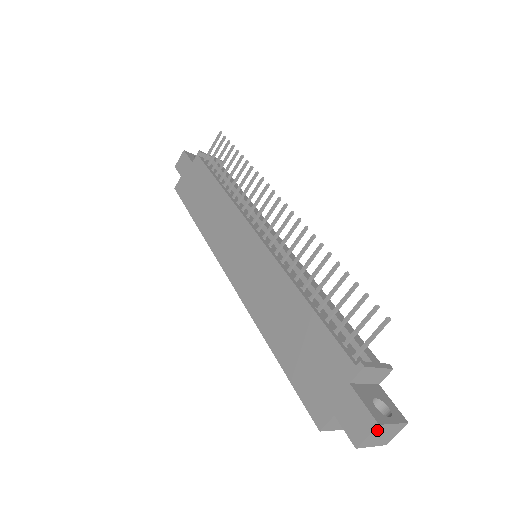
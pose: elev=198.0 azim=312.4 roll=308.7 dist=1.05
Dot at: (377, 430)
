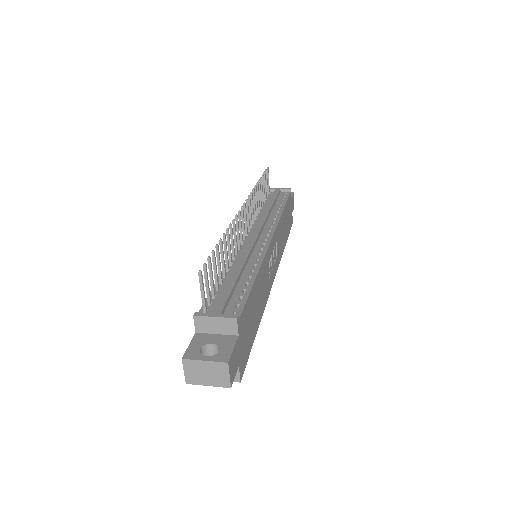
Dot at: (189, 365)
